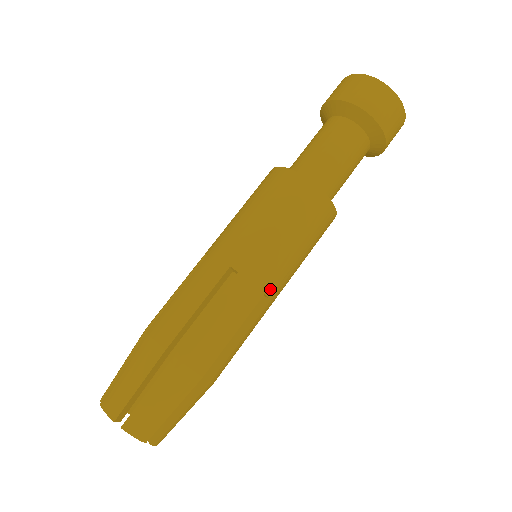
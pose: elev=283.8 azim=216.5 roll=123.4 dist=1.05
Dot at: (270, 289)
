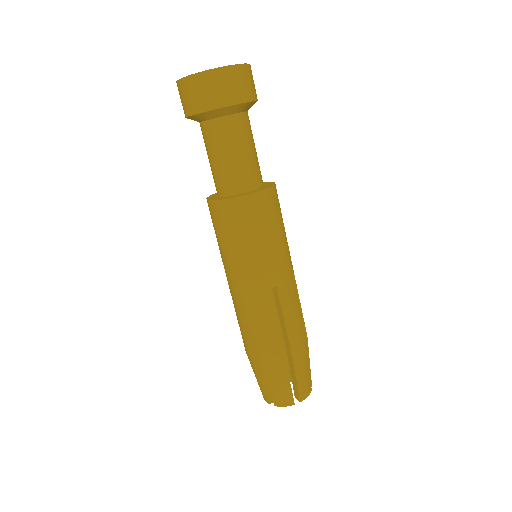
Dot at: (270, 282)
